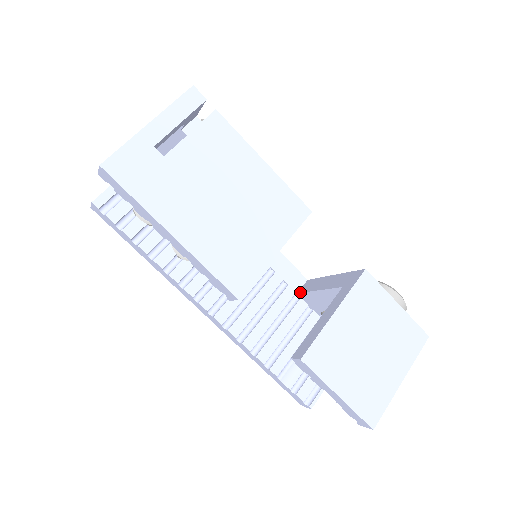
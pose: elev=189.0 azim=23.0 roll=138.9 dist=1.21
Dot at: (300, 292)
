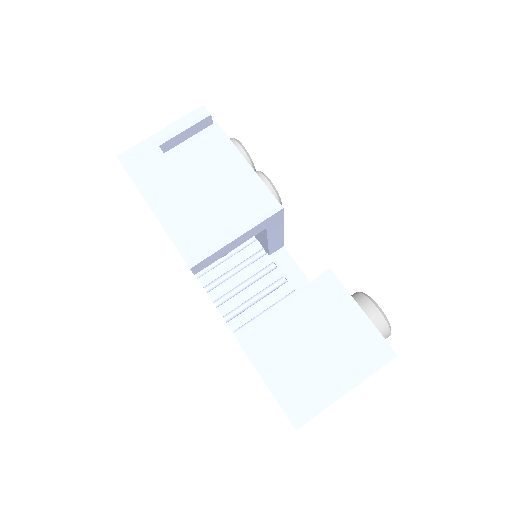
Dot at: occluded
